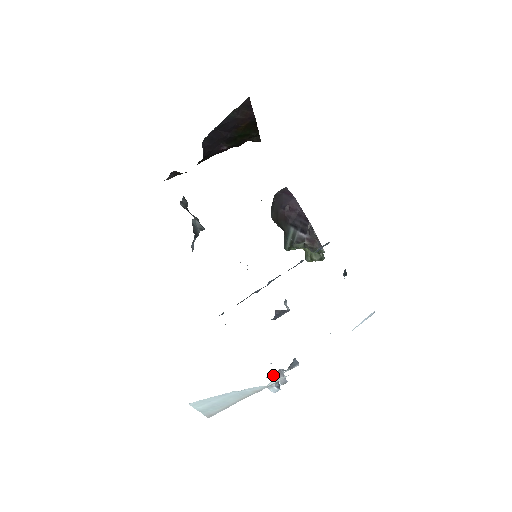
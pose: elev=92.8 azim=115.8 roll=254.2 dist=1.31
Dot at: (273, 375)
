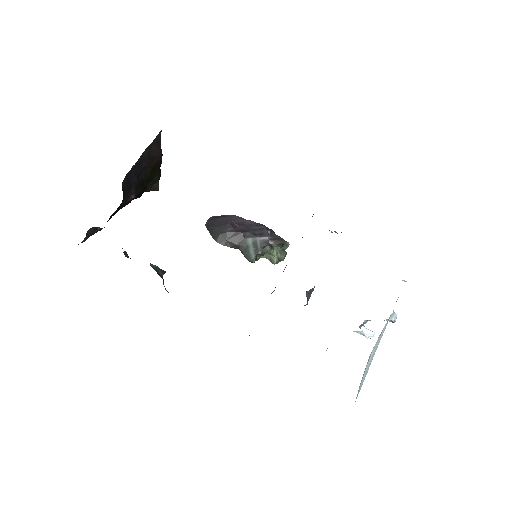
Dot at: (362, 330)
